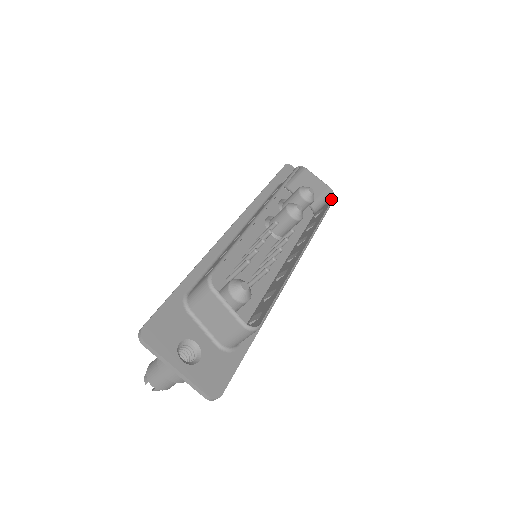
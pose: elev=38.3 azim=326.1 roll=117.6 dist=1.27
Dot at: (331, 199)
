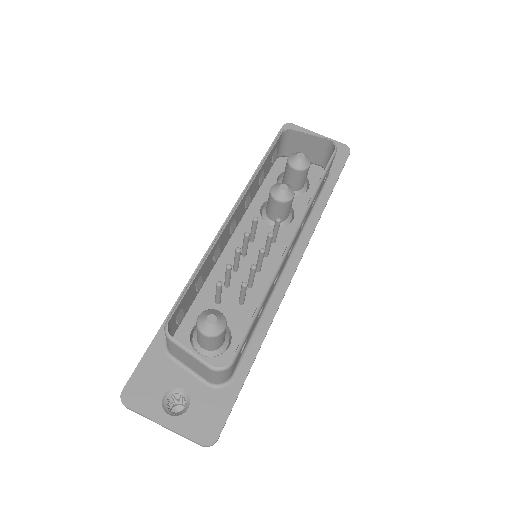
Dot at: (332, 154)
